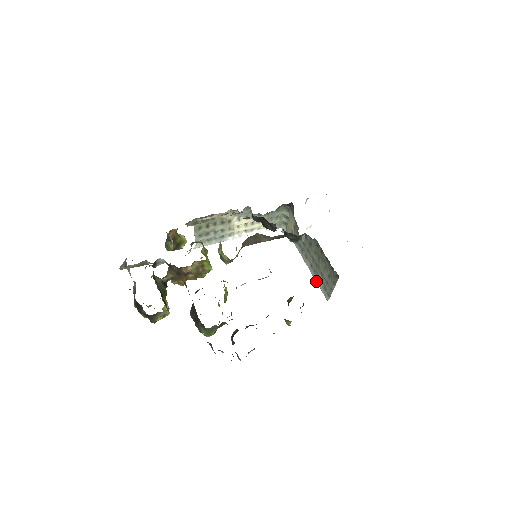
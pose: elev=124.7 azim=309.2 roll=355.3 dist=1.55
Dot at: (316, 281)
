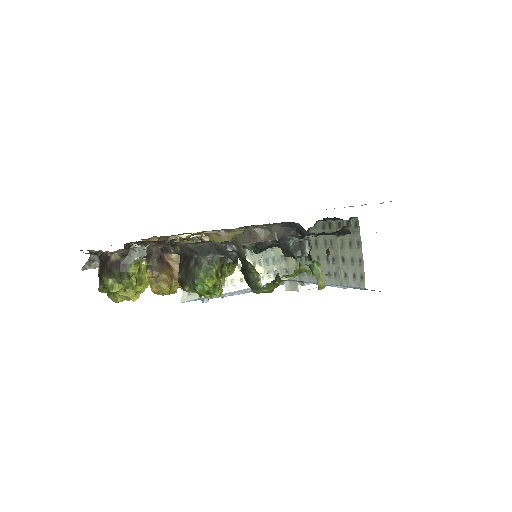
Dot at: (342, 284)
